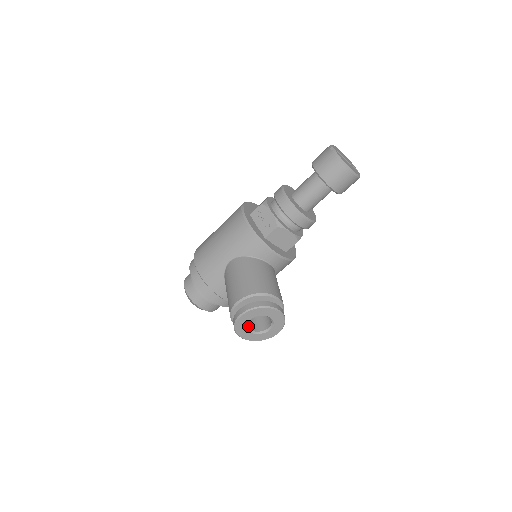
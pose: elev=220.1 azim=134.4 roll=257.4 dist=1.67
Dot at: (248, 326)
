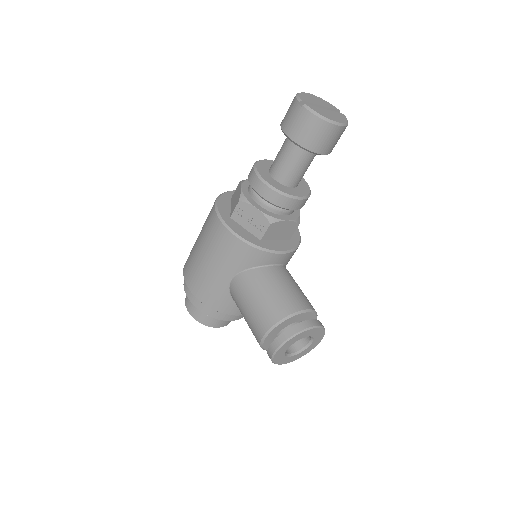
Dot at: (286, 351)
